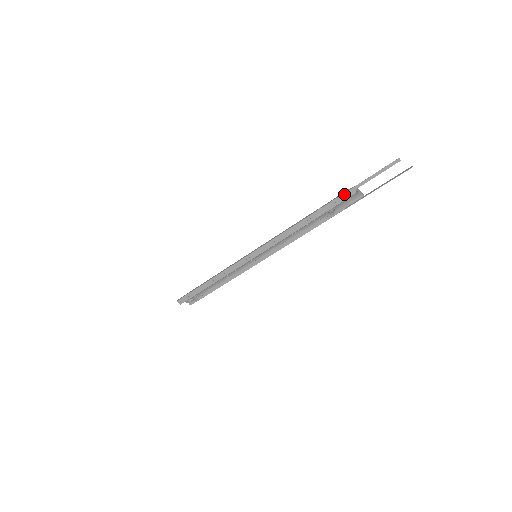
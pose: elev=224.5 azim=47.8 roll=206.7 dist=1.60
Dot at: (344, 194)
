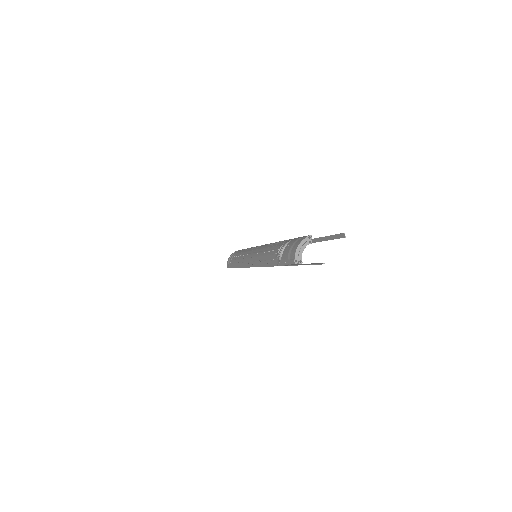
Dot at: (291, 265)
